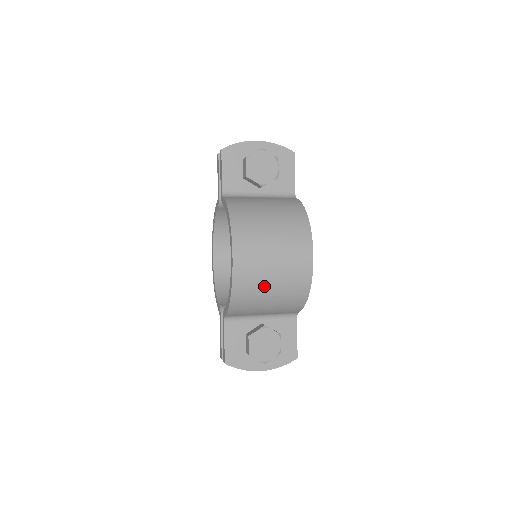
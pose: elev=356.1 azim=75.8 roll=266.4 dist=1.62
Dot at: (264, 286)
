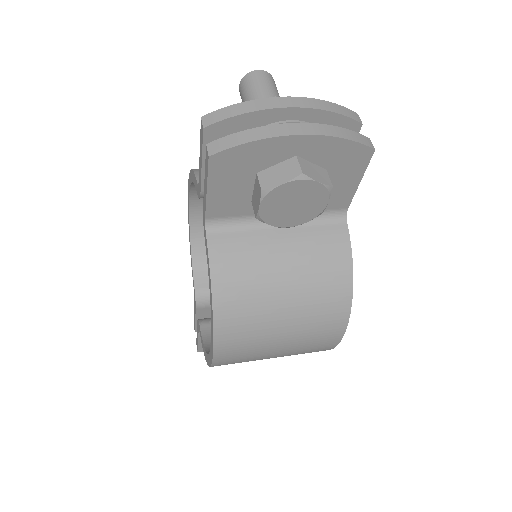
Dot at: occluded
